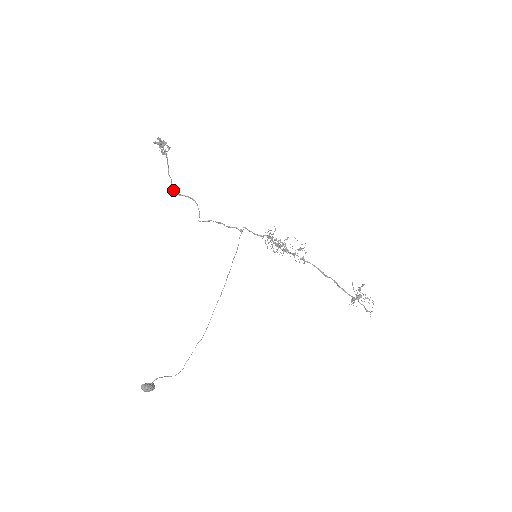
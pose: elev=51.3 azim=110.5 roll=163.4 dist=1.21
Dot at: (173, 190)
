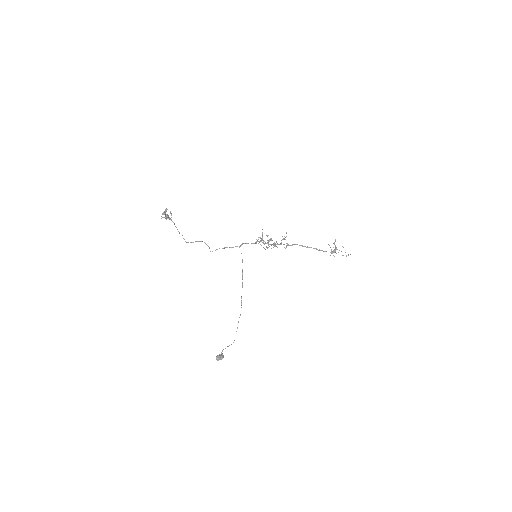
Dot at: (186, 242)
